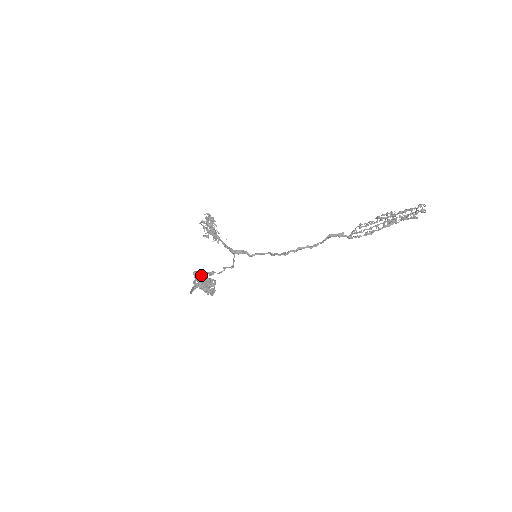
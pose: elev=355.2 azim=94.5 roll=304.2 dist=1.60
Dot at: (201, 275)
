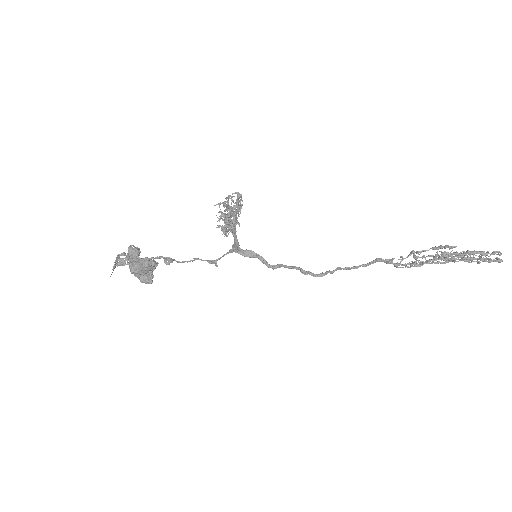
Dot at: (138, 252)
